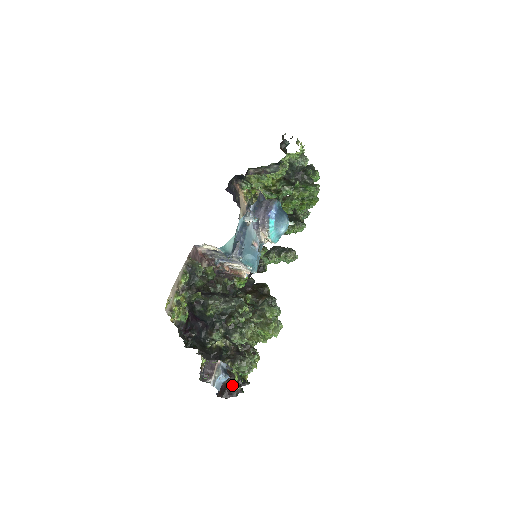
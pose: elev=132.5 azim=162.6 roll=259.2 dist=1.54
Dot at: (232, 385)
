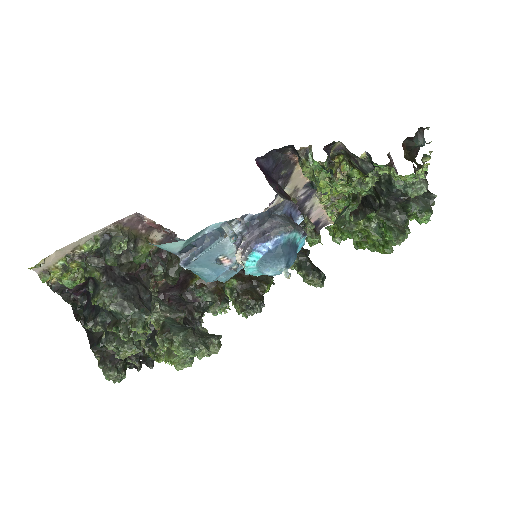
Dot at: (133, 356)
